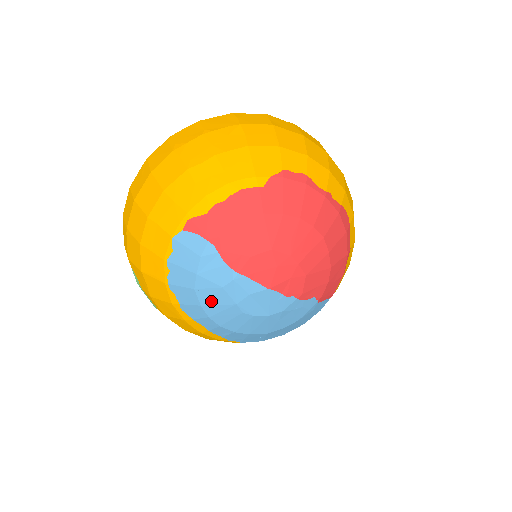
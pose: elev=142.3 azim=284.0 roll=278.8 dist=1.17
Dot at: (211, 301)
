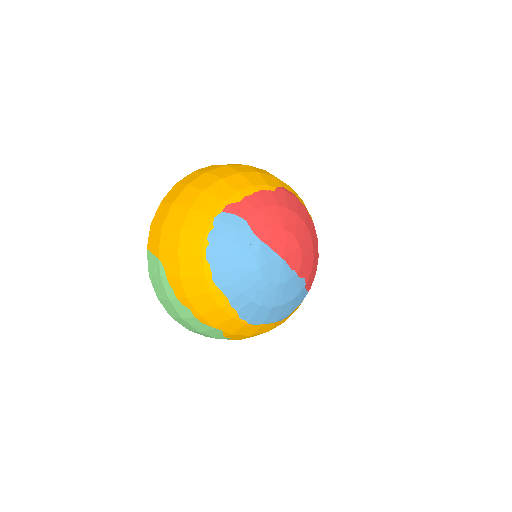
Dot at: (240, 266)
